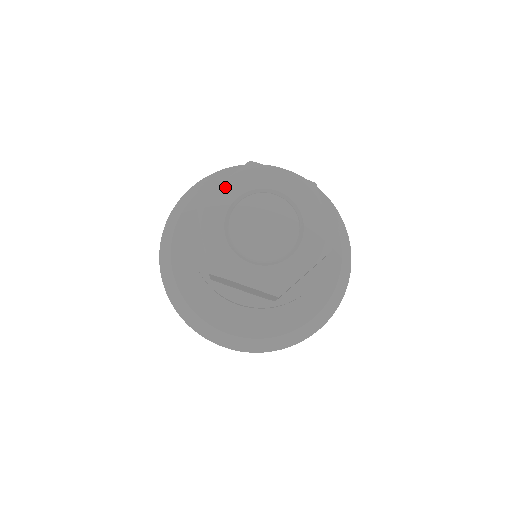
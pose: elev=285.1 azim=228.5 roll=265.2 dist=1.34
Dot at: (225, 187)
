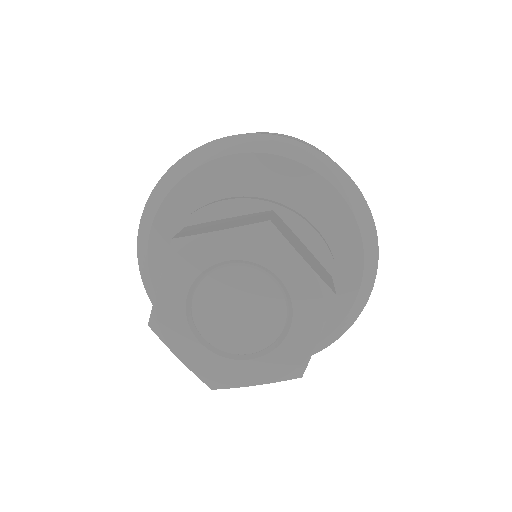
Dot at: (165, 291)
